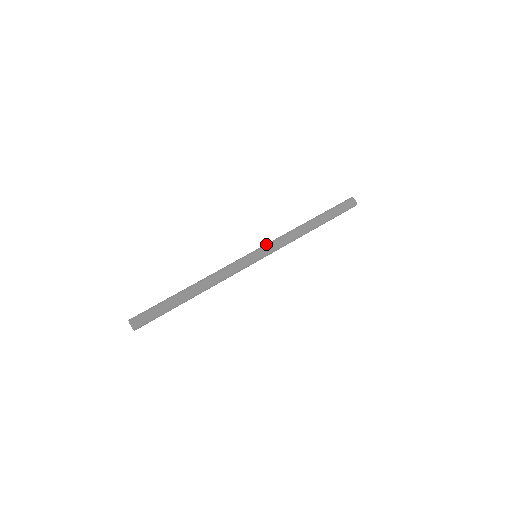
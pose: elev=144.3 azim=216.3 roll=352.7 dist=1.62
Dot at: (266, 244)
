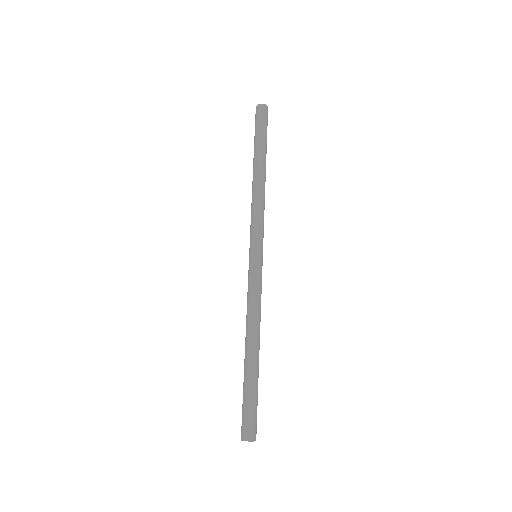
Dot at: (254, 236)
